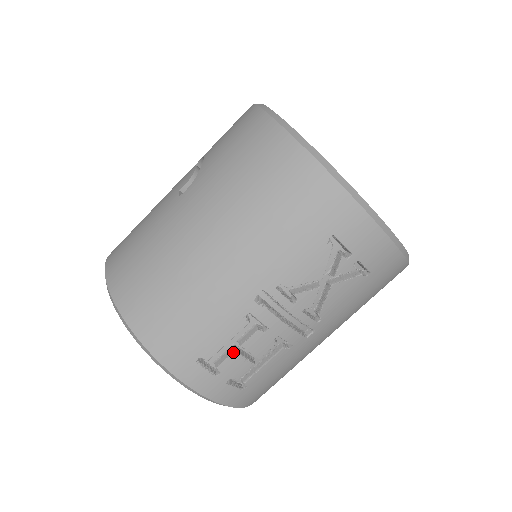
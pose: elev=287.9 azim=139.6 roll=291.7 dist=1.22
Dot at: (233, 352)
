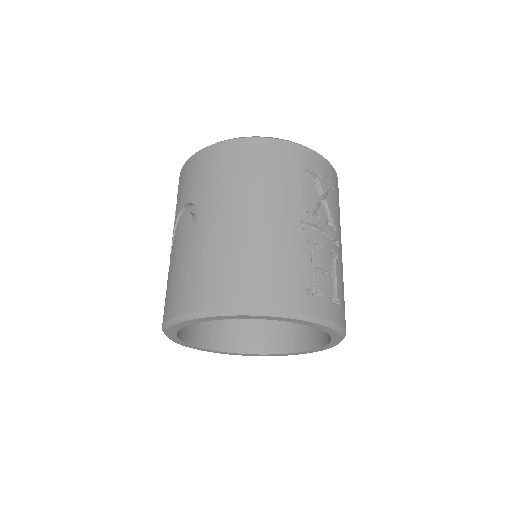
Dot at: (318, 273)
